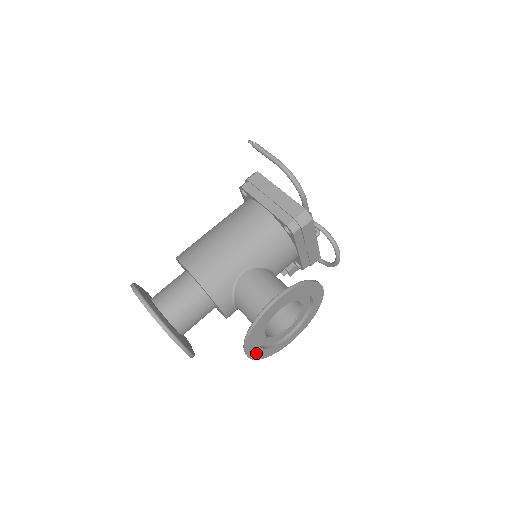
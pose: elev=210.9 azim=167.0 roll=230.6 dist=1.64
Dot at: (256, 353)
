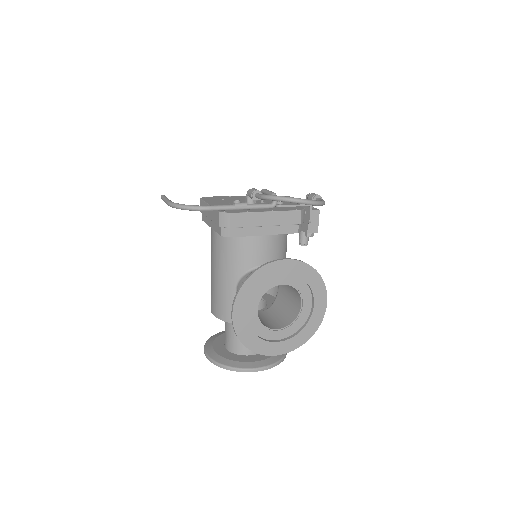
Dot at: (287, 346)
